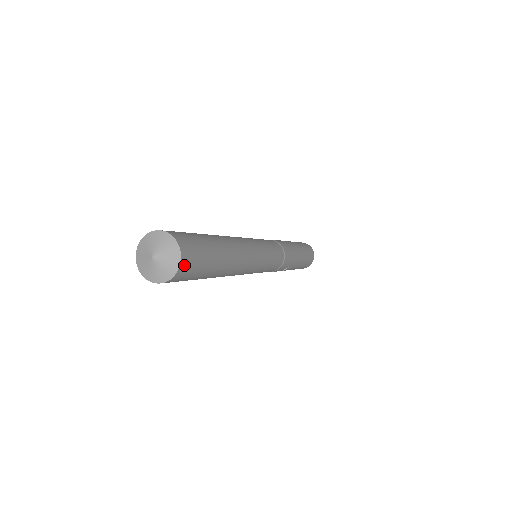
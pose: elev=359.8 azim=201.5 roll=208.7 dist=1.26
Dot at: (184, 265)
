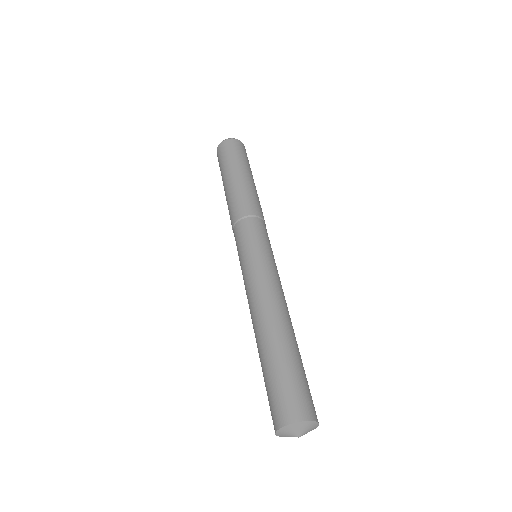
Dot at: (316, 415)
